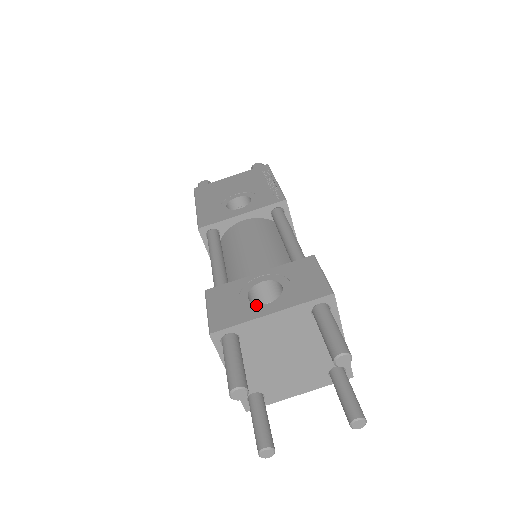
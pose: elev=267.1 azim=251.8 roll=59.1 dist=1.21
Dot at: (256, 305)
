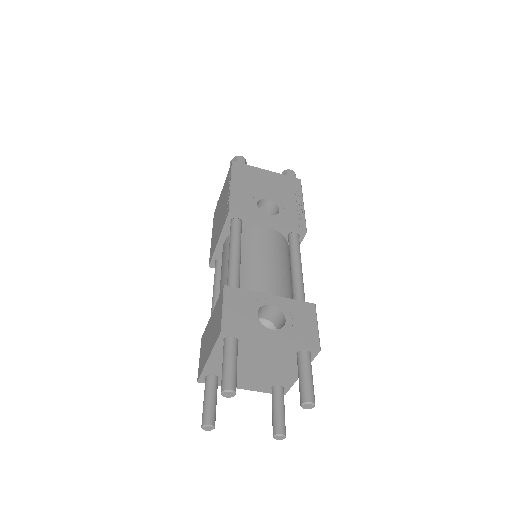
Dot at: (263, 325)
